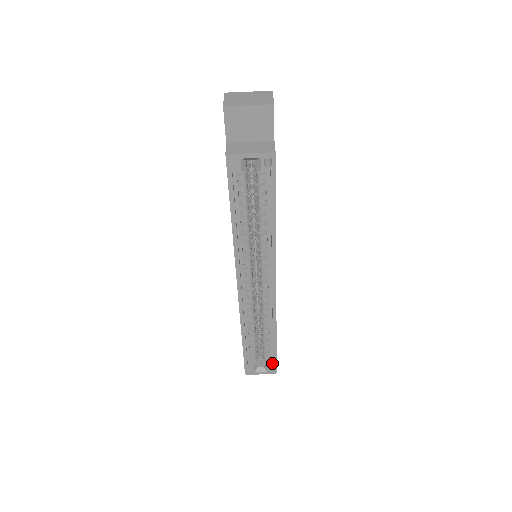
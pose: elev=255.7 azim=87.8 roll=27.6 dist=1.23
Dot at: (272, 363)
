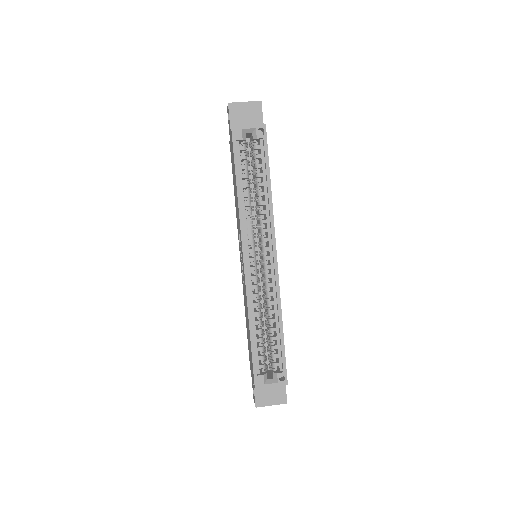
Dot at: (282, 371)
